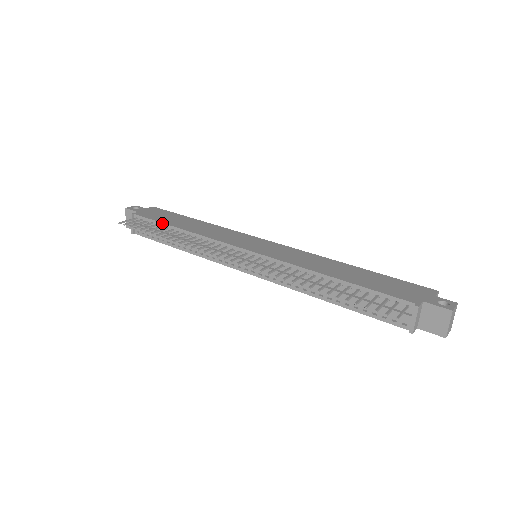
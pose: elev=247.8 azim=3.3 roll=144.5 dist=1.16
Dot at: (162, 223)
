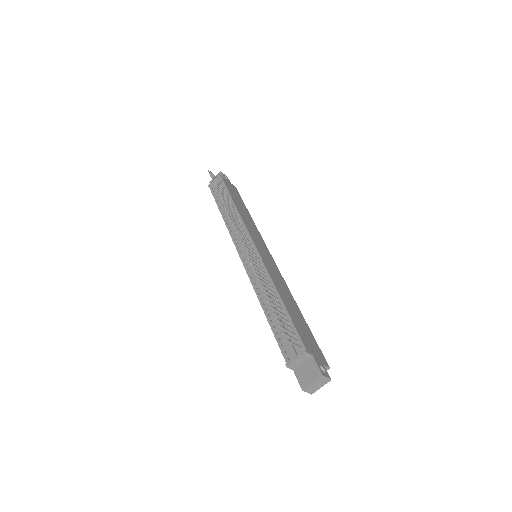
Dot at: (229, 193)
